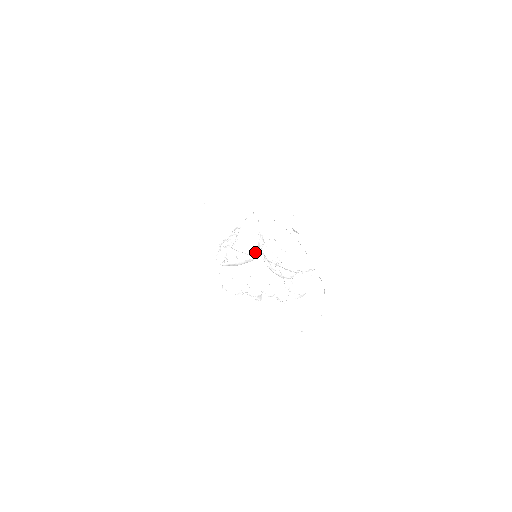
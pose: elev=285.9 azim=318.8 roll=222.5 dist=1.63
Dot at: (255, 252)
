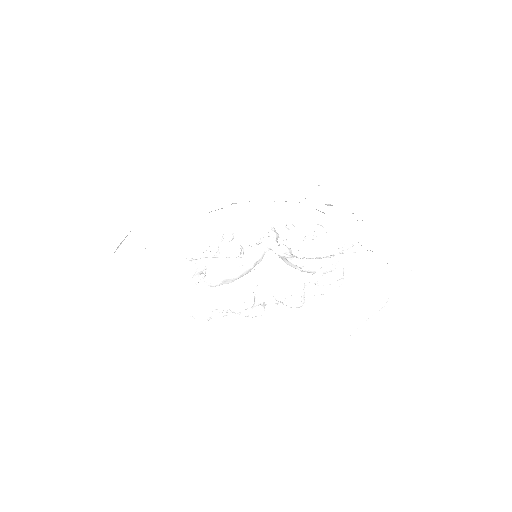
Dot at: (250, 251)
